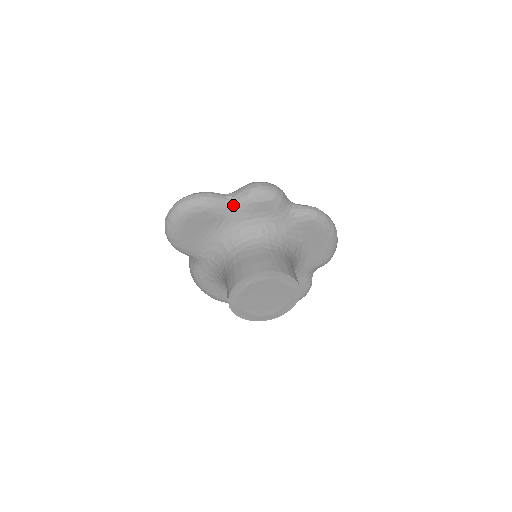
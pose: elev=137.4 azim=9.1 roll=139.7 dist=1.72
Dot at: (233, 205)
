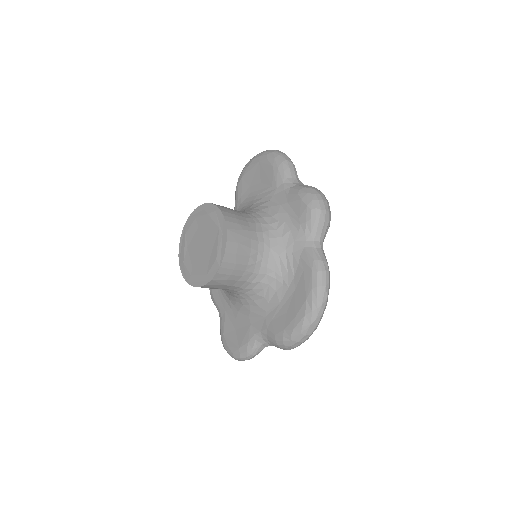
Dot at: (290, 185)
